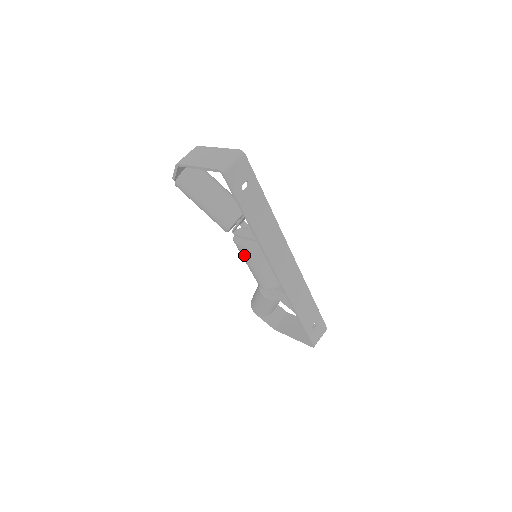
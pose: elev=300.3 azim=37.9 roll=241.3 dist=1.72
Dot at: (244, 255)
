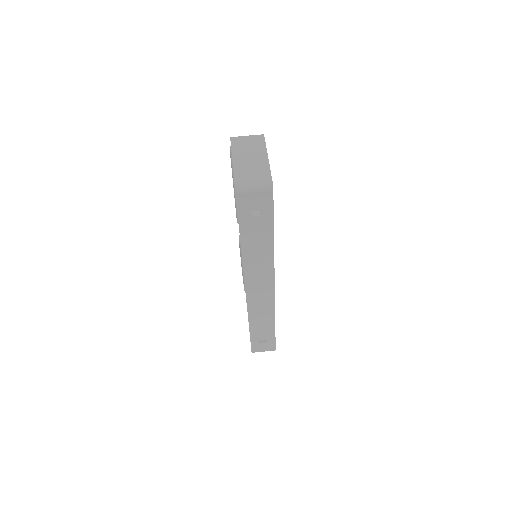
Dot at: occluded
